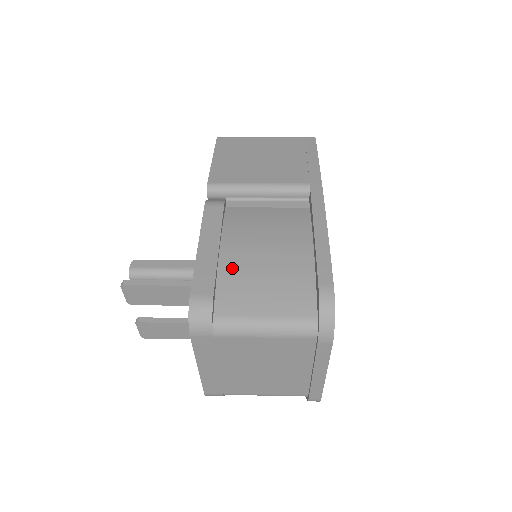
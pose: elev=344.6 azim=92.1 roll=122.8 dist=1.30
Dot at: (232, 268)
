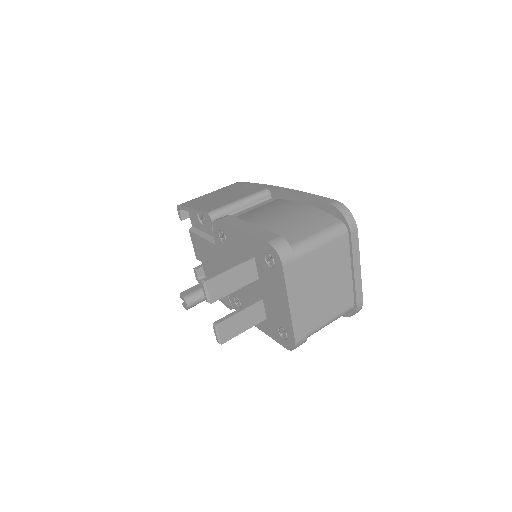
Dot at: (272, 227)
